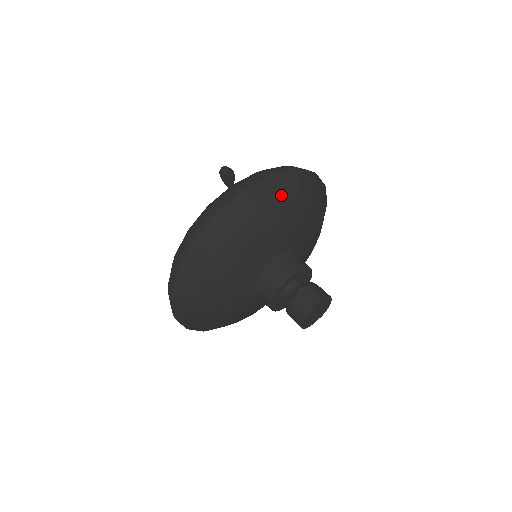
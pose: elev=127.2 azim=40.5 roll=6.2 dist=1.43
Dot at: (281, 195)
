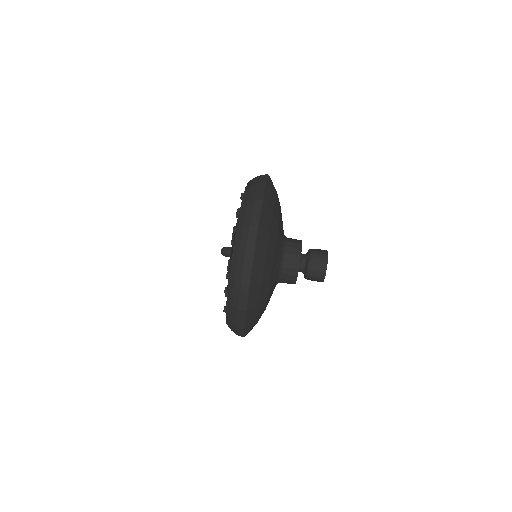
Dot at: (268, 231)
